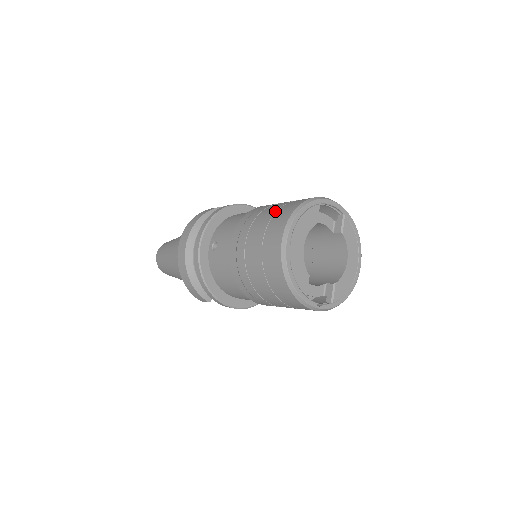
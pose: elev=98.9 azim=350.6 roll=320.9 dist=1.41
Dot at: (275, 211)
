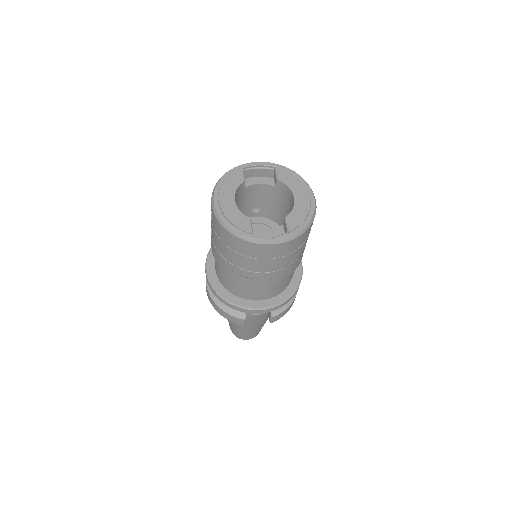
Dot at: occluded
